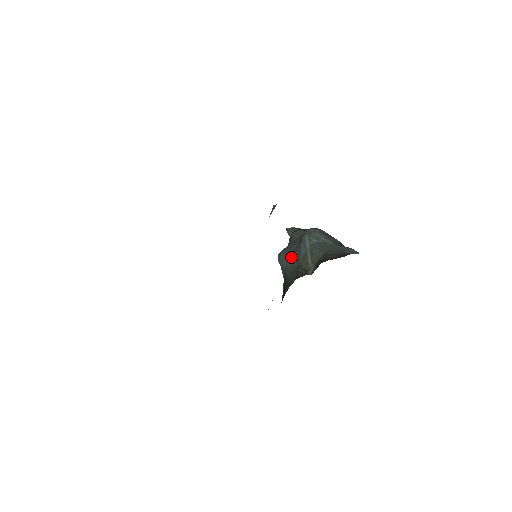
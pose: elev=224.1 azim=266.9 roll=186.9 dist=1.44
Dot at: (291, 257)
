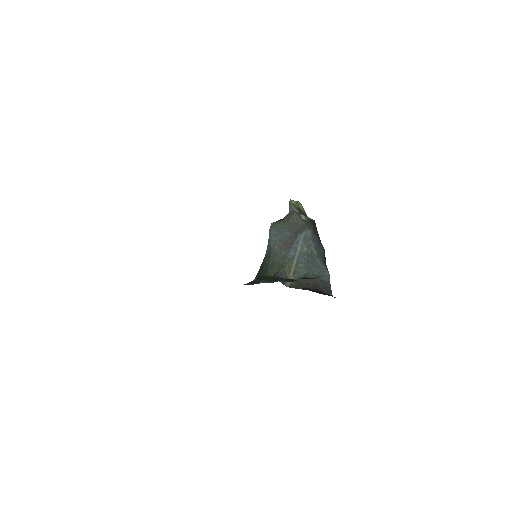
Dot at: (281, 244)
